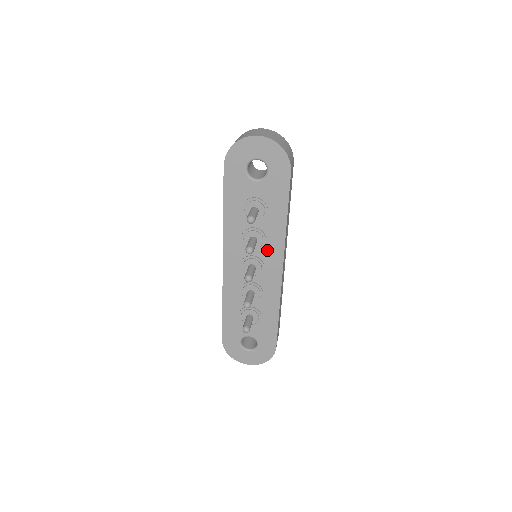
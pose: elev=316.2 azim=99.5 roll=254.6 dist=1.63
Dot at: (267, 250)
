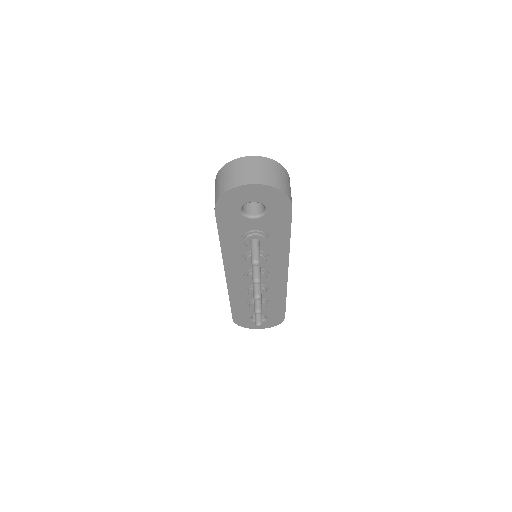
Dot at: (271, 263)
